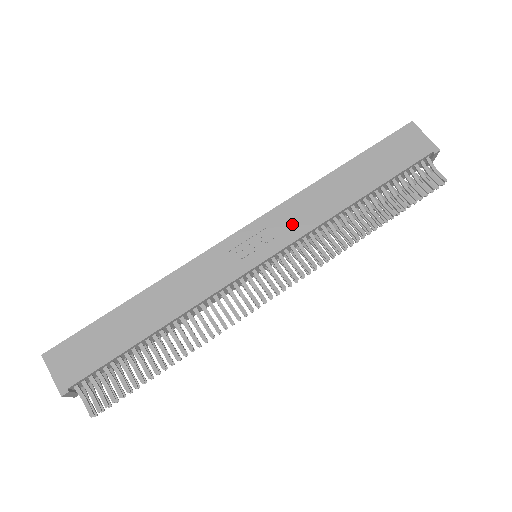
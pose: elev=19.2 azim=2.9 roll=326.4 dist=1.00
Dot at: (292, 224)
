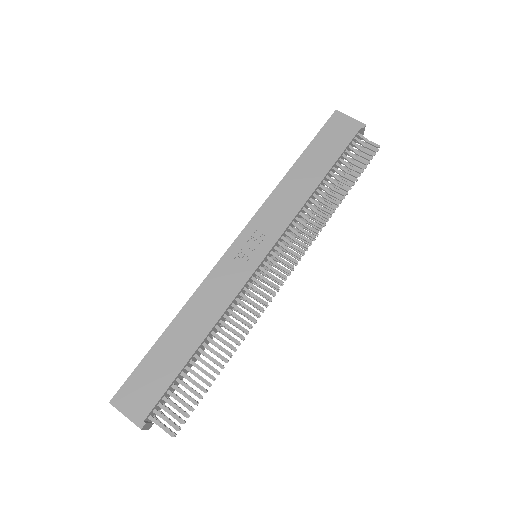
Dot at: (276, 220)
